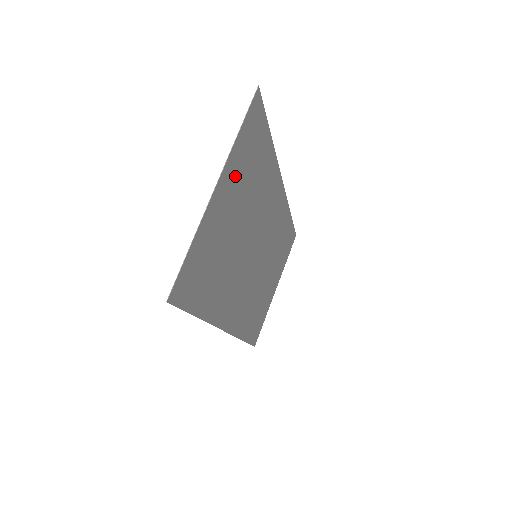
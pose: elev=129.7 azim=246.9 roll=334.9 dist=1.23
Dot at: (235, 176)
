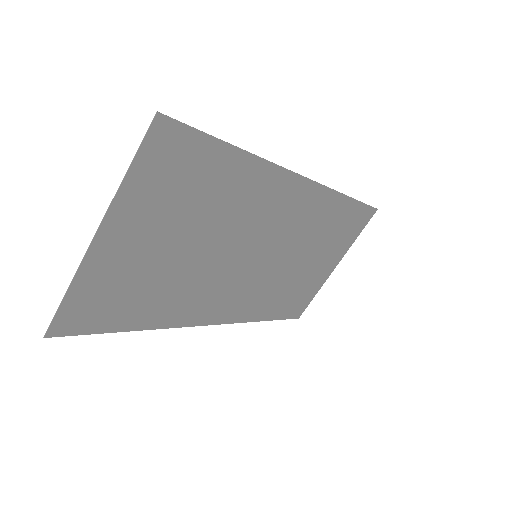
Dot at: (145, 211)
